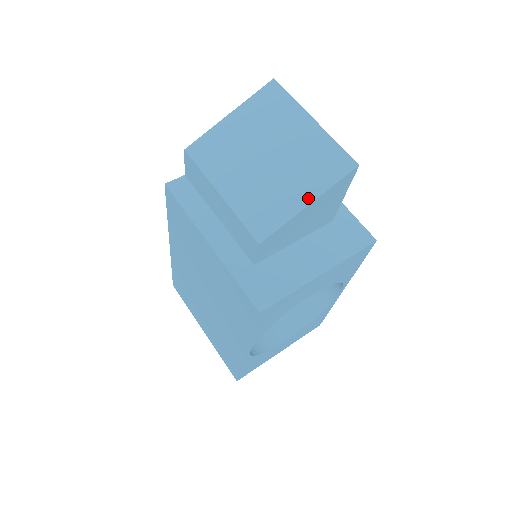
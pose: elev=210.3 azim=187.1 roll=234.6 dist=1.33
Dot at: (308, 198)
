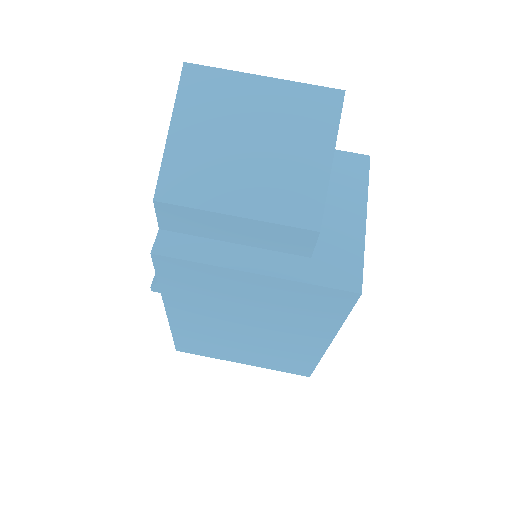
Dot at: (326, 154)
